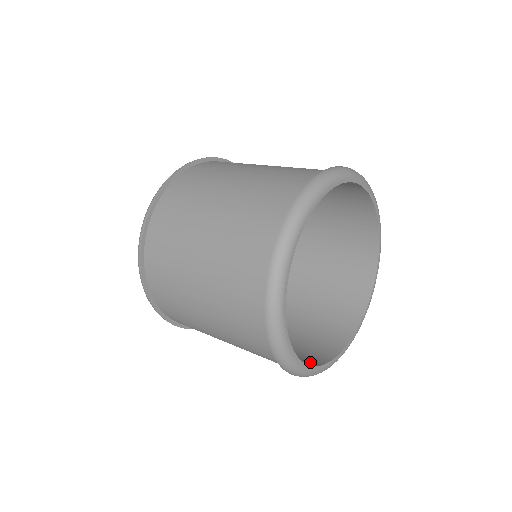
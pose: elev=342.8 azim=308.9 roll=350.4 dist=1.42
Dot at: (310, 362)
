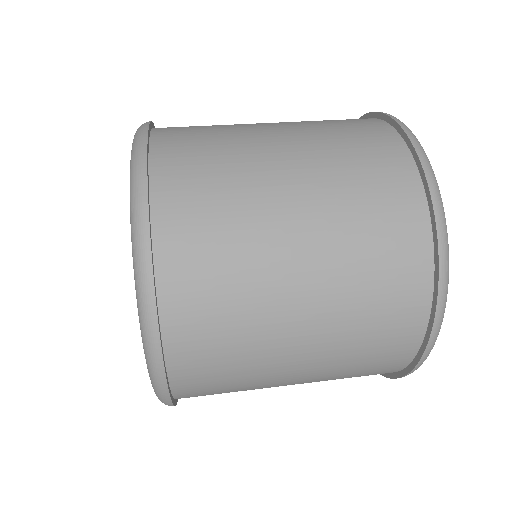
Dot at: occluded
